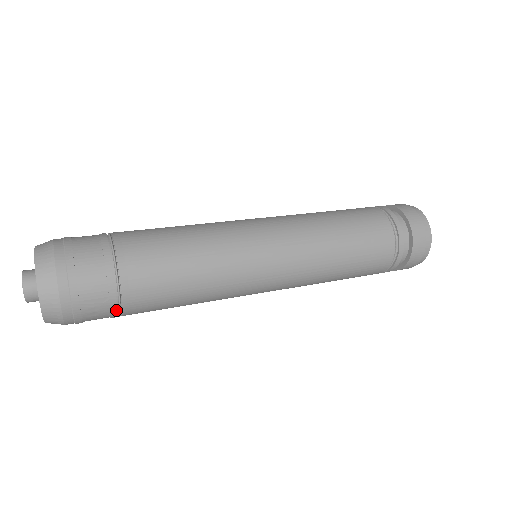
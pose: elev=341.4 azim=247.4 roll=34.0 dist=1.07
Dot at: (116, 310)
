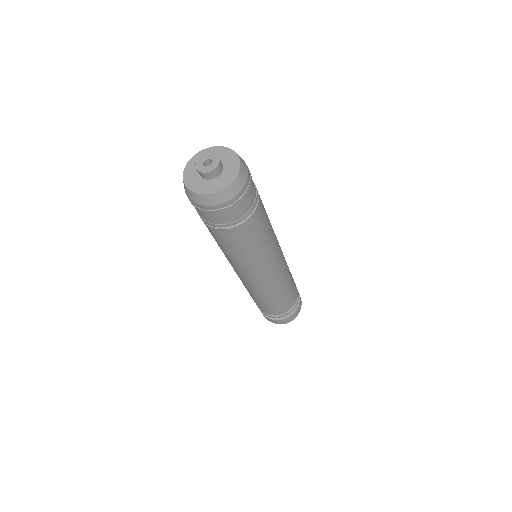
Dot at: (250, 213)
